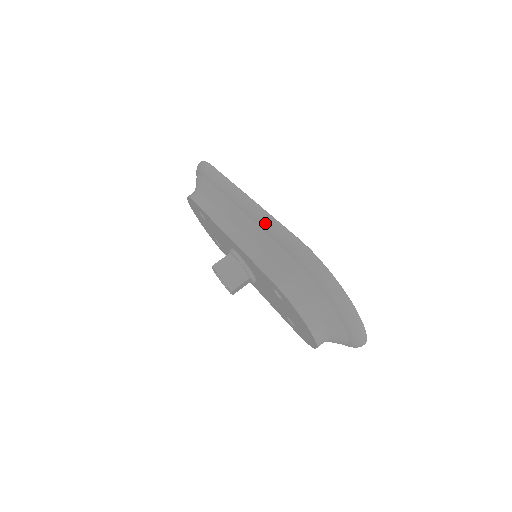
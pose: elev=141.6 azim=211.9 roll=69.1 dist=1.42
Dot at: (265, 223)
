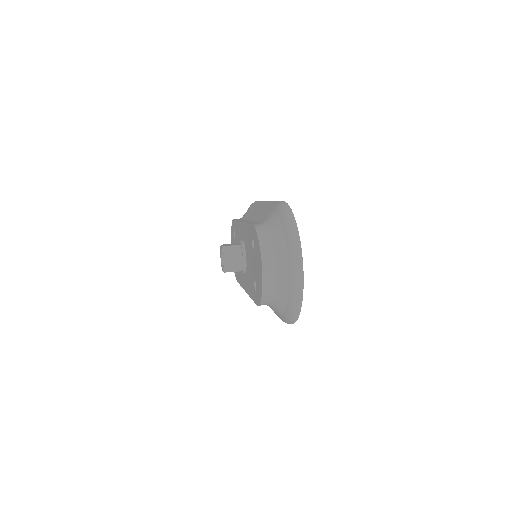
Dot at: (269, 204)
